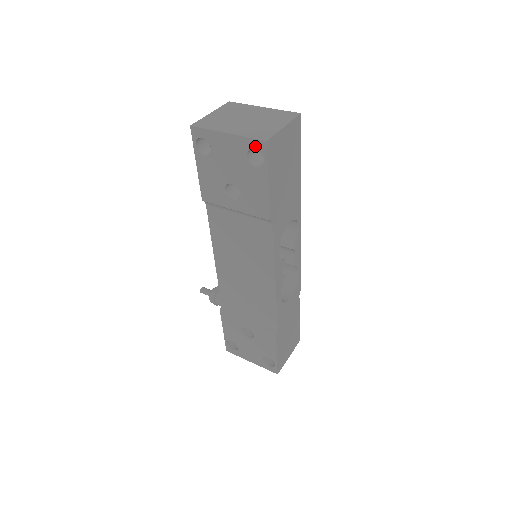
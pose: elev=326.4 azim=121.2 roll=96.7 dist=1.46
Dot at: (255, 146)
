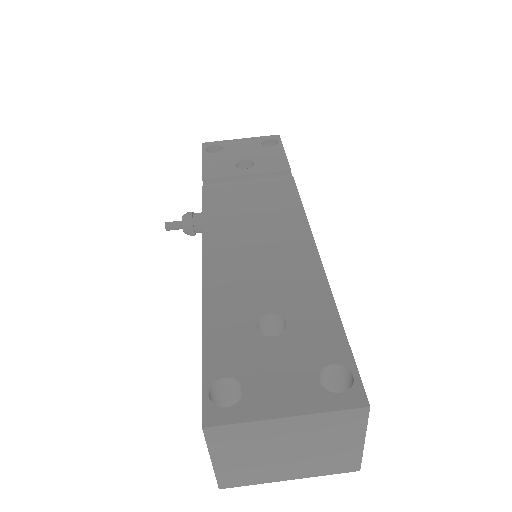
Dot at: occluded
